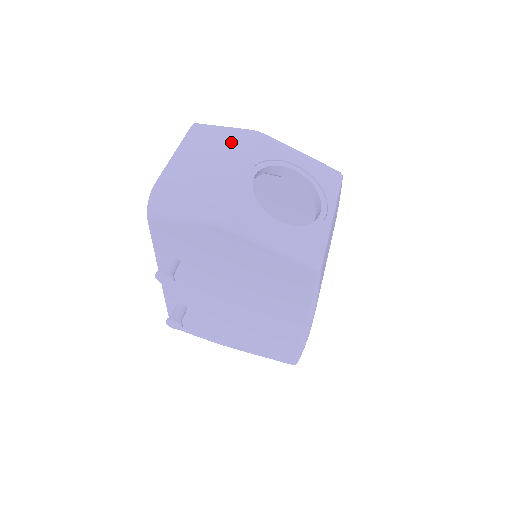
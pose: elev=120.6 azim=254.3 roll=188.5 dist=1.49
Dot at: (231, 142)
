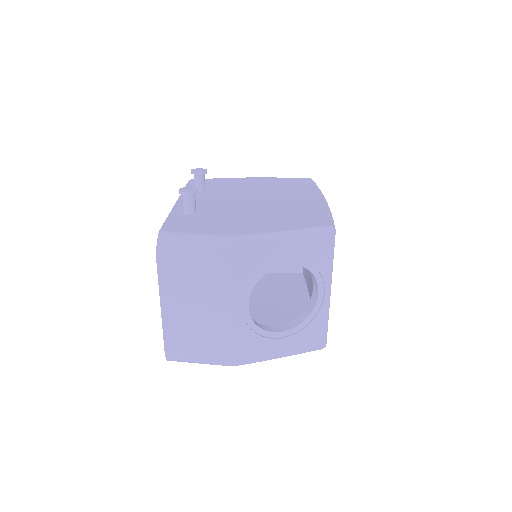
Dot at: (210, 275)
